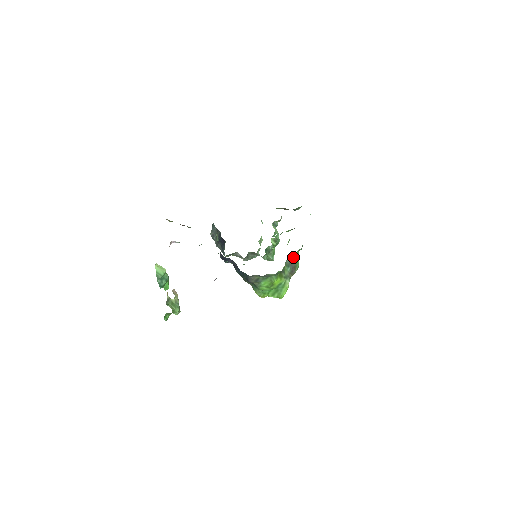
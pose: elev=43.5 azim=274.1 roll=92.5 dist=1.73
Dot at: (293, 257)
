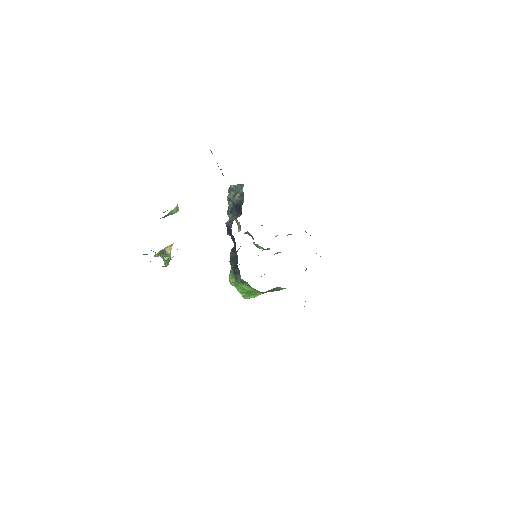
Dot at: occluded
